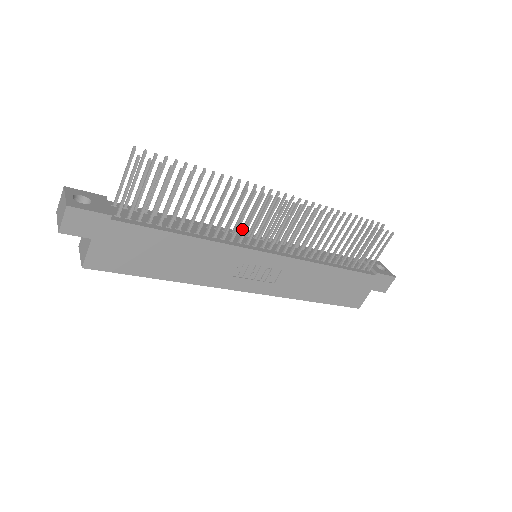
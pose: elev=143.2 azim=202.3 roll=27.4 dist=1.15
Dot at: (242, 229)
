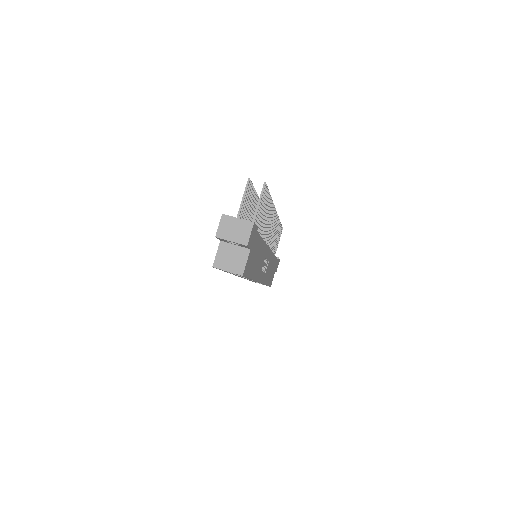
Dot at: occluded
